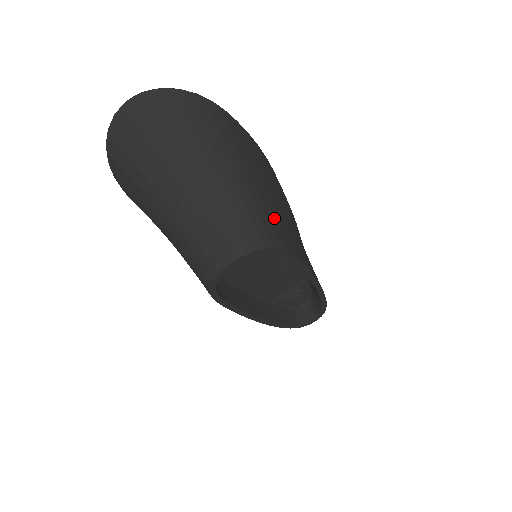
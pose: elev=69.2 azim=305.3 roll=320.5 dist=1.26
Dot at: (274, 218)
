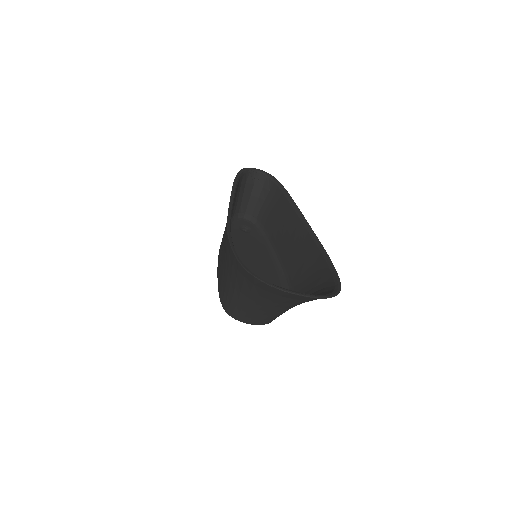
Dot at: occluded
